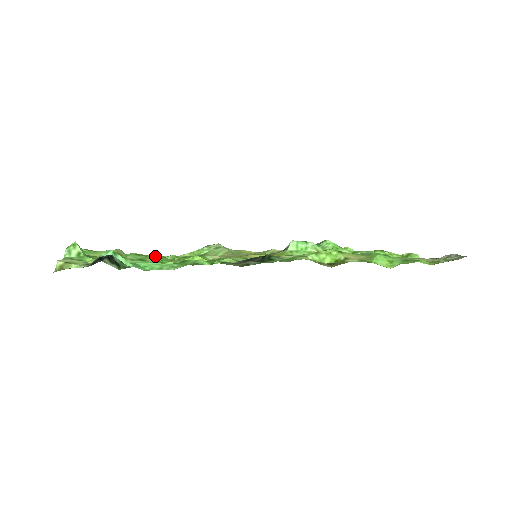
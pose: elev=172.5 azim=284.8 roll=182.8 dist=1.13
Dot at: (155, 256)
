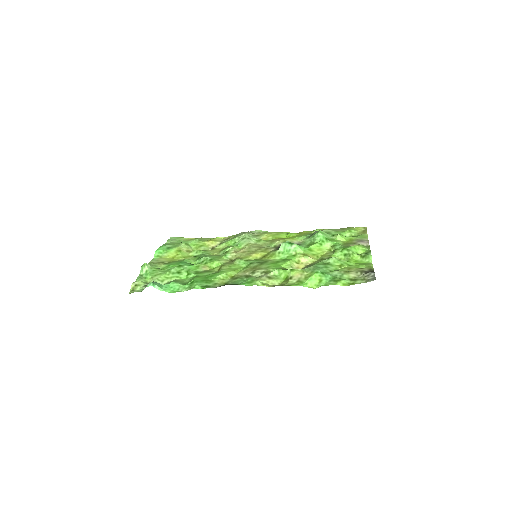
Dot at: (208, 242)
